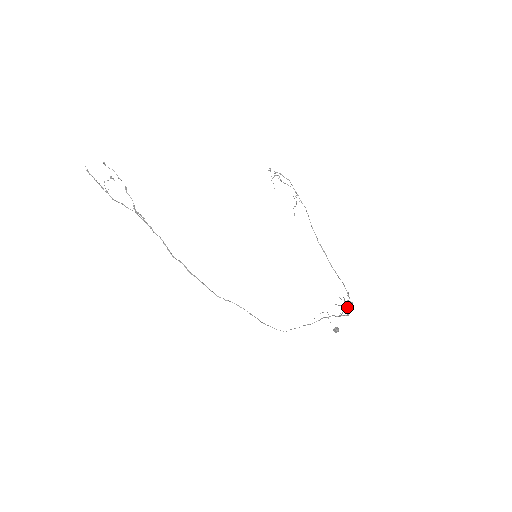
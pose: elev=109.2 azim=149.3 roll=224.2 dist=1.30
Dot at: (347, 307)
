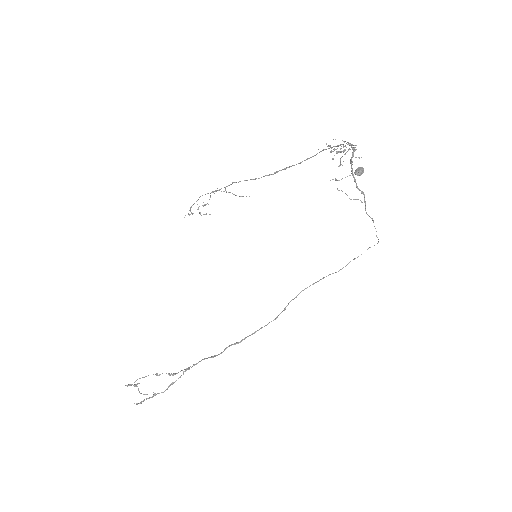
Dot at: occluded
